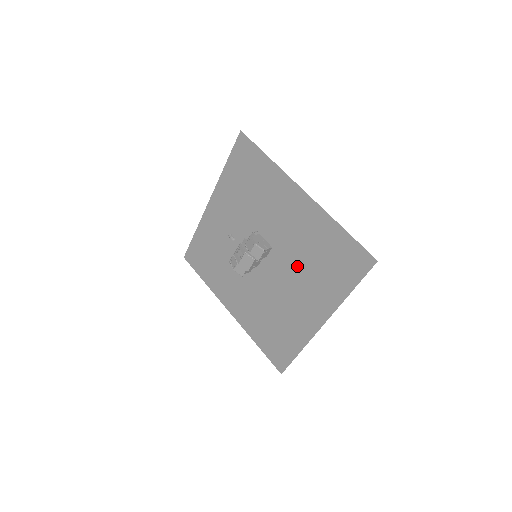
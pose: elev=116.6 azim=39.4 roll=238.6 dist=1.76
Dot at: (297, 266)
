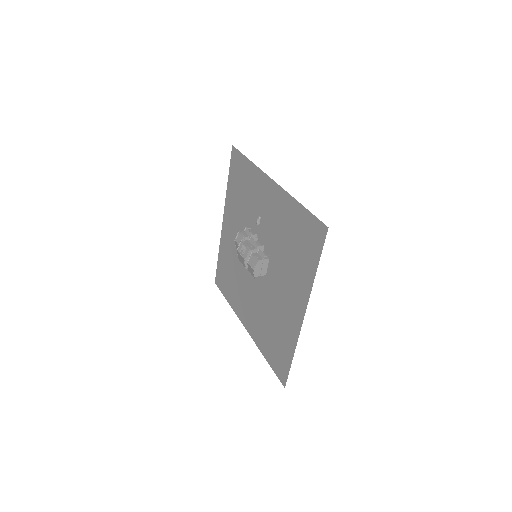
Dot at: (264, 305)
